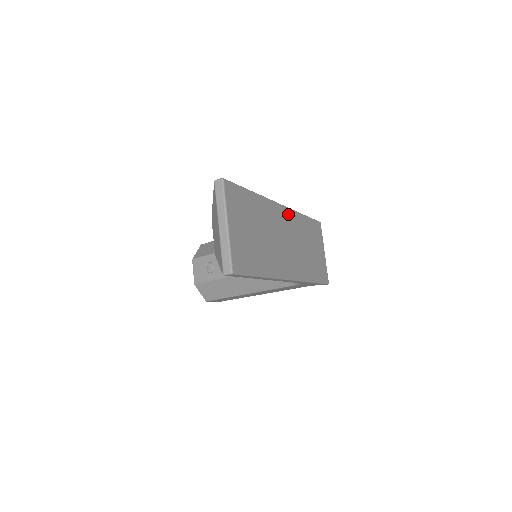
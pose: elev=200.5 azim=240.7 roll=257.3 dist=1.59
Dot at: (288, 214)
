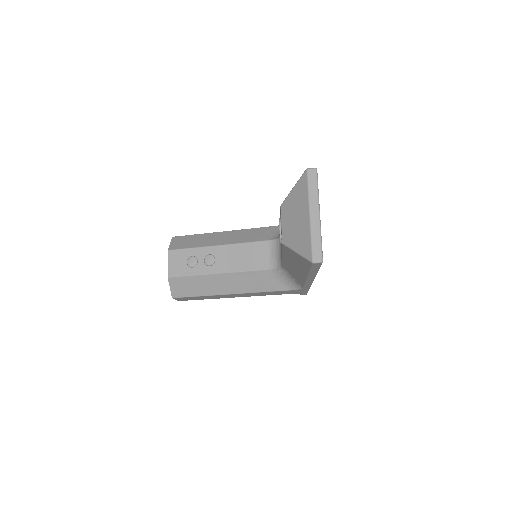
Dot at: occluded
